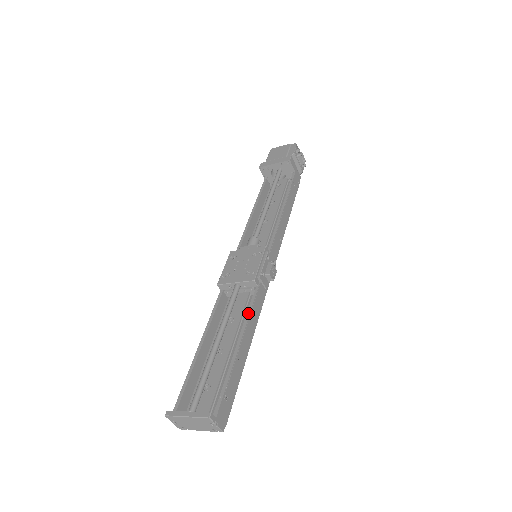
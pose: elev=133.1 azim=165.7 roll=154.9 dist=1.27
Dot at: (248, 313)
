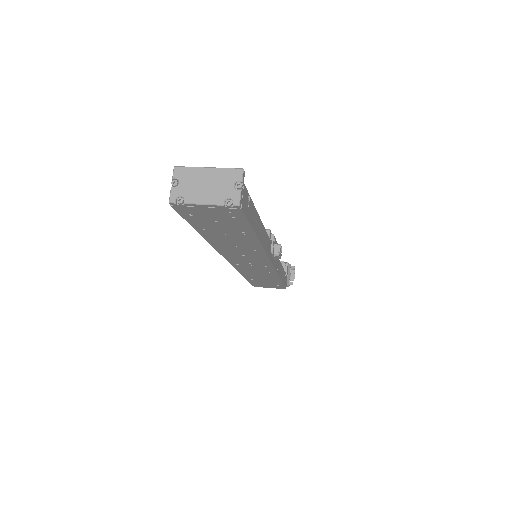
Dot at: occluded
